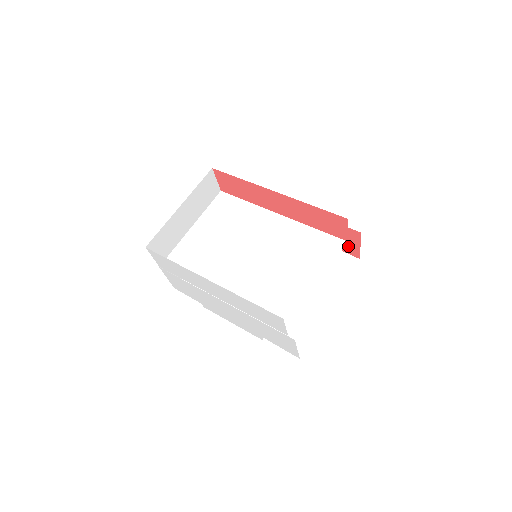
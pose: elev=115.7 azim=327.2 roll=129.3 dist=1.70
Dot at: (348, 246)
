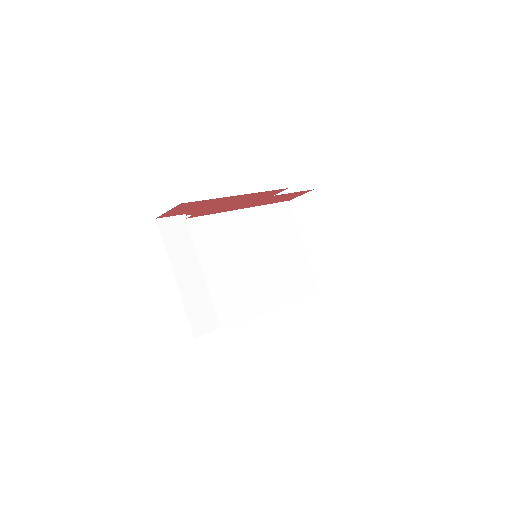
Dot at: occluded
